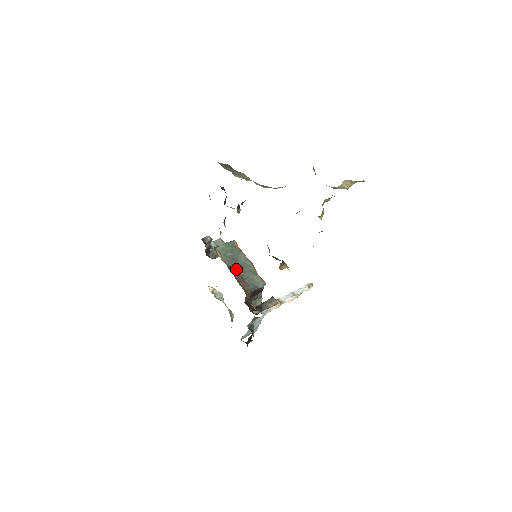
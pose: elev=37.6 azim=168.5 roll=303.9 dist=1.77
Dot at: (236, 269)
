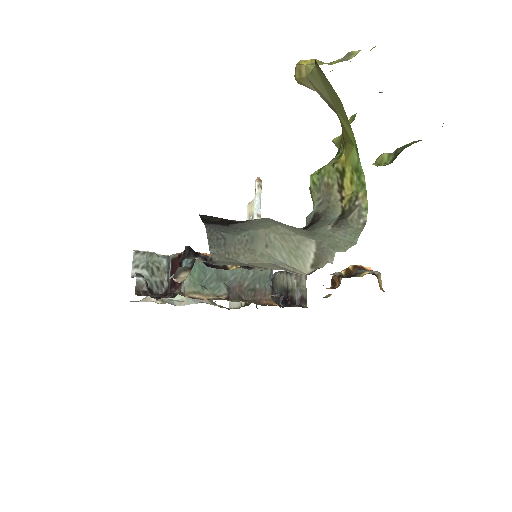
Dot at: (234, 288)
